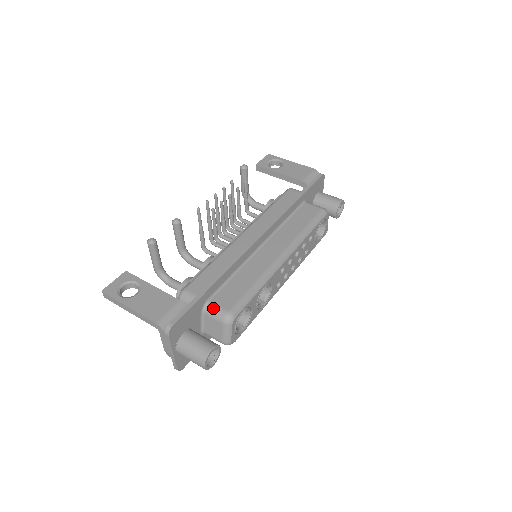
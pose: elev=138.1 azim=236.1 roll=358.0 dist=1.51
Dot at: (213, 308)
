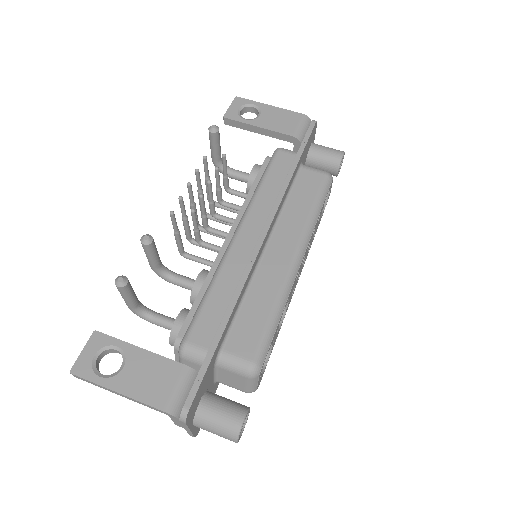
Dot at: (230, 360)
